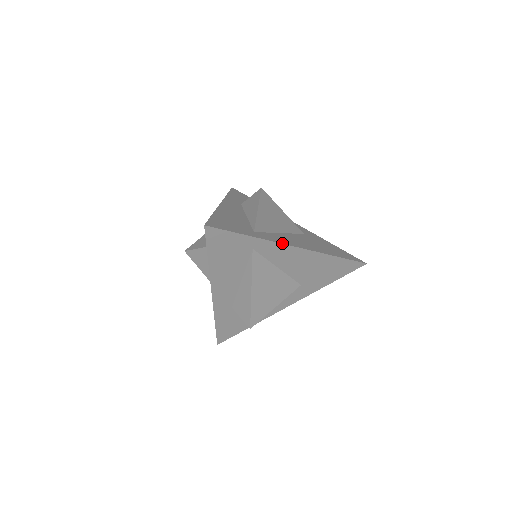
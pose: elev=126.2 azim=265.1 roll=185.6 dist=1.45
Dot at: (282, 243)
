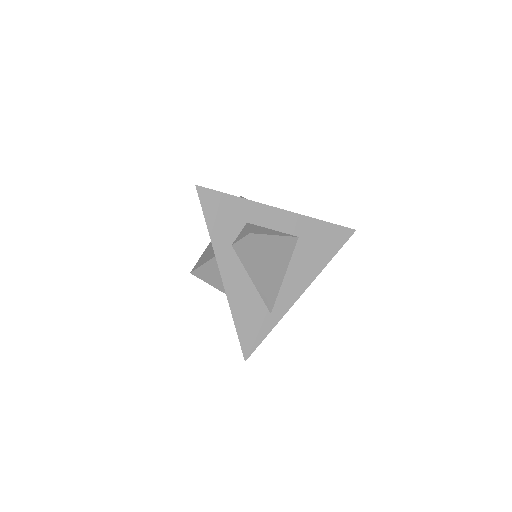
Dot at: (293, 304)
